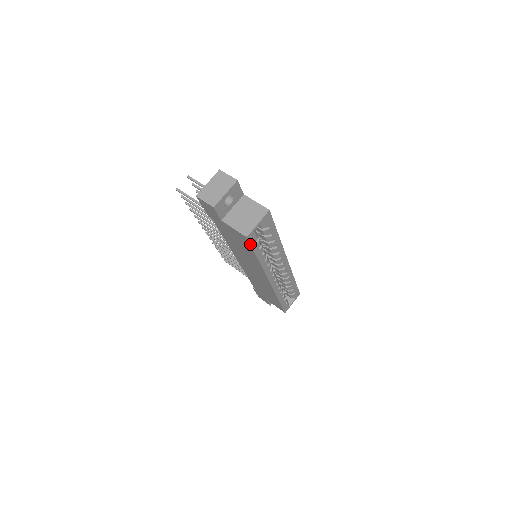
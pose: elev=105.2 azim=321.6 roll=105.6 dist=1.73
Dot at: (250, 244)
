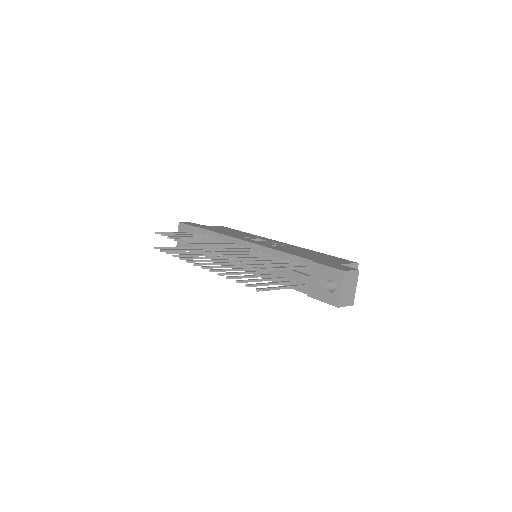
Dot at: occluded
